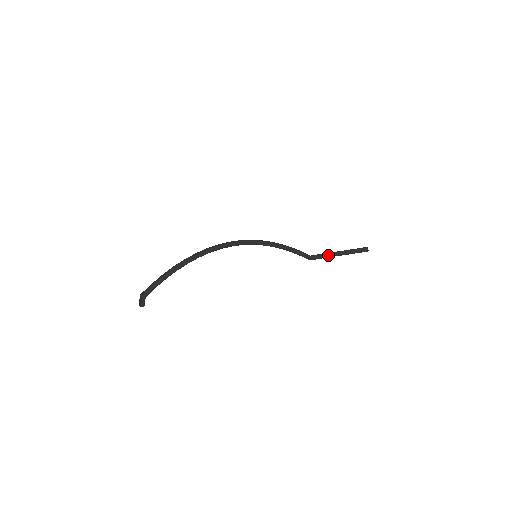
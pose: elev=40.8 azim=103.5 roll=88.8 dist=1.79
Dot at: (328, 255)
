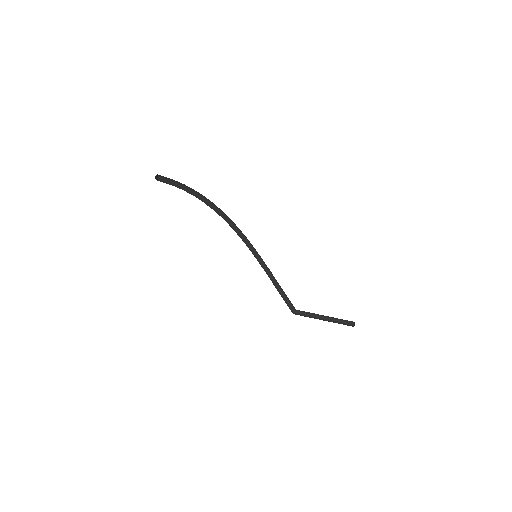
Dot at: (313, 317)
